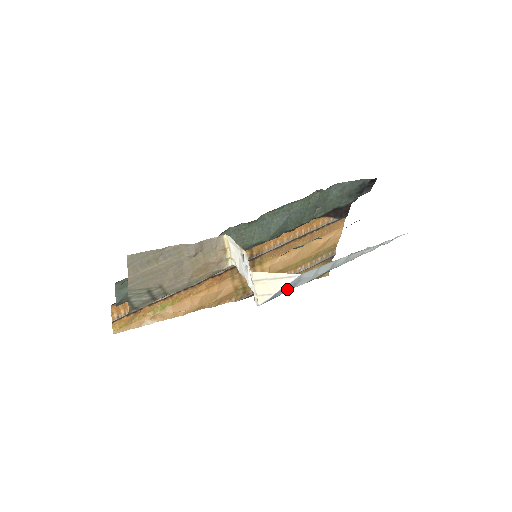
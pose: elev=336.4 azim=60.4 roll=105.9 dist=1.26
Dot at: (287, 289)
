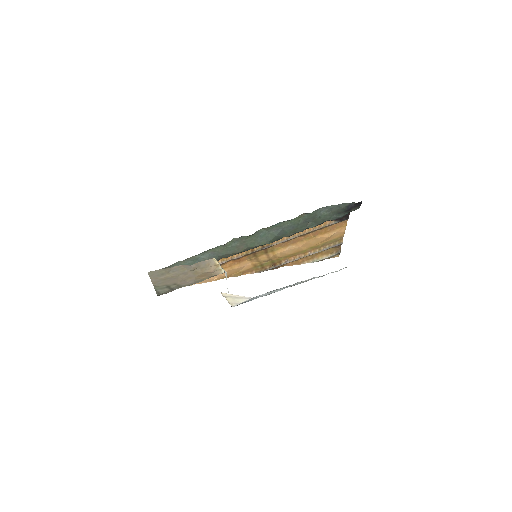
Dot at: (251, 300)
